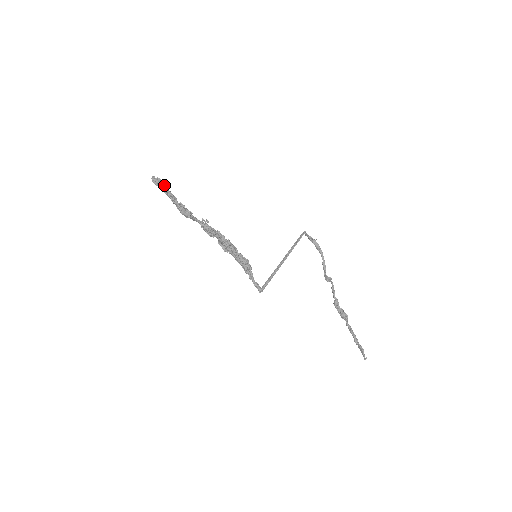
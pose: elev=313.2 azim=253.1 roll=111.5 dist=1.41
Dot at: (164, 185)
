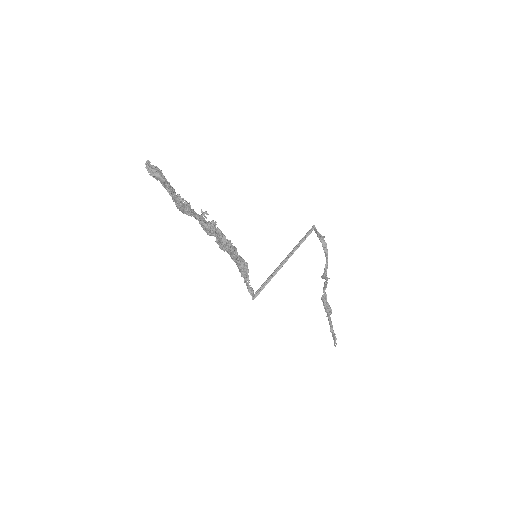
Dot at: (163, 178)
